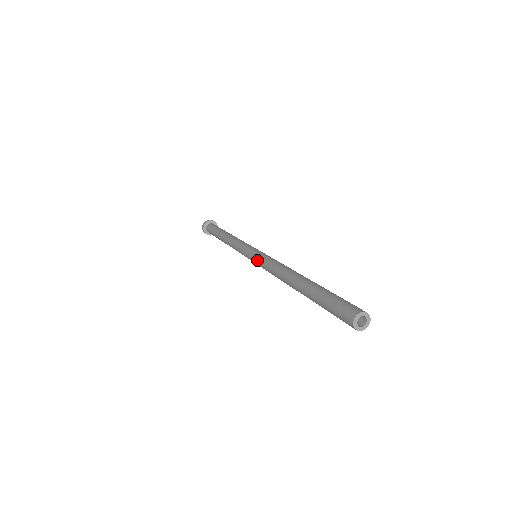
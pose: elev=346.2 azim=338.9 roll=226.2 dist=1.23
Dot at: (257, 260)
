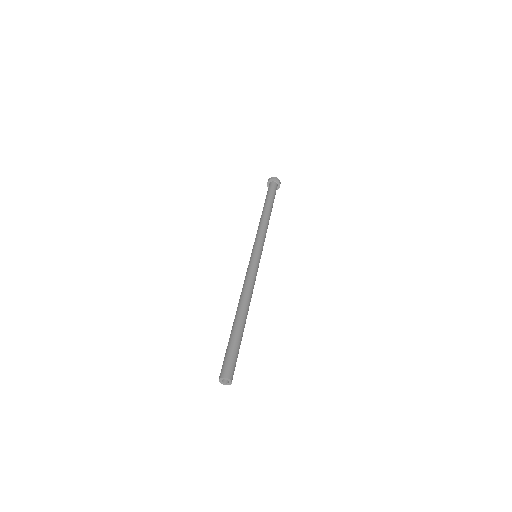
Dot at: (249, 263)
